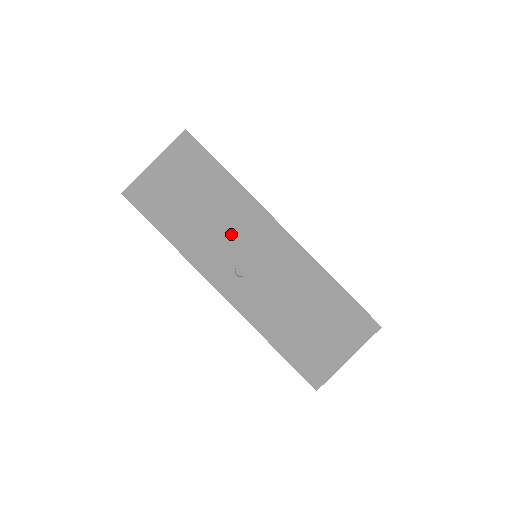
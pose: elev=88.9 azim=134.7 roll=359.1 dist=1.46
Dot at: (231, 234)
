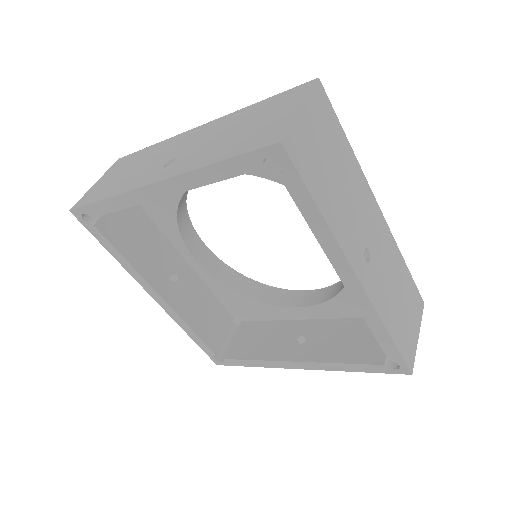
Dot at: (358, 212)
